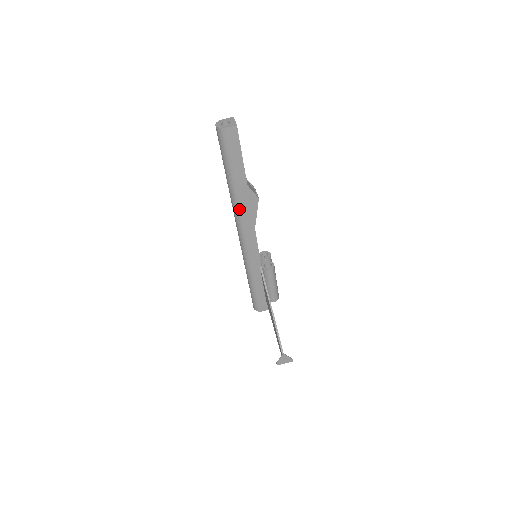
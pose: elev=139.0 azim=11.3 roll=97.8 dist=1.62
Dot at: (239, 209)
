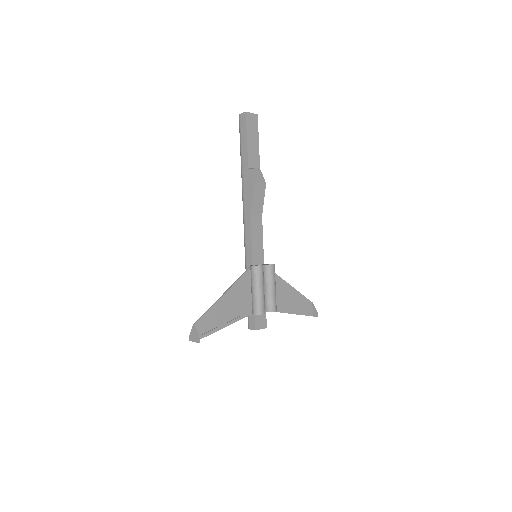
Dot at: (243, 192)
